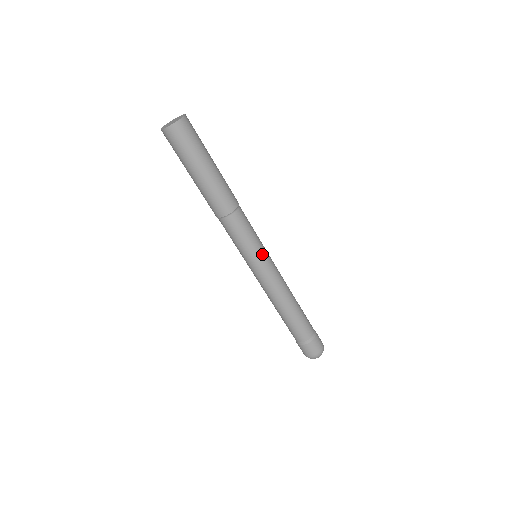
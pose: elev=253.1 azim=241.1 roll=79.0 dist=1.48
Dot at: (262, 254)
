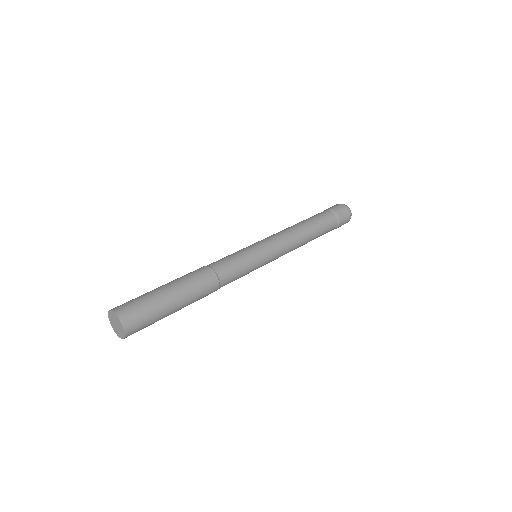
Dot at: (262, 258)
